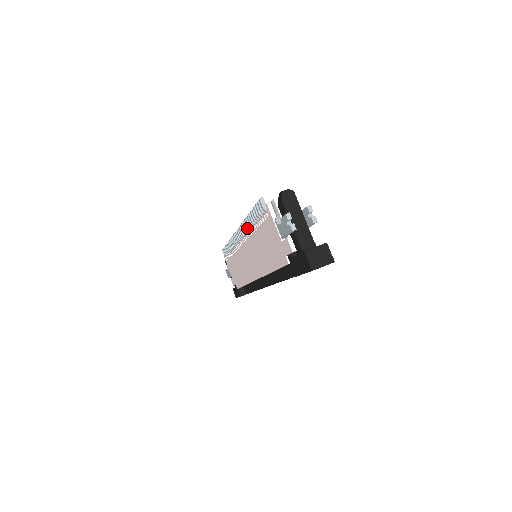
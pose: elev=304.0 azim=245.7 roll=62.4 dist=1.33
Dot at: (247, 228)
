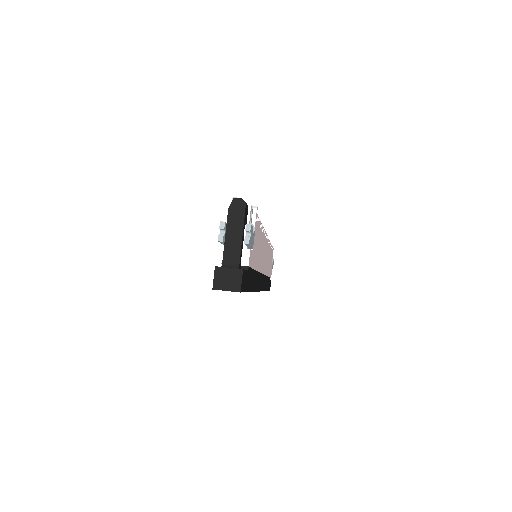
Dot at: occluded
